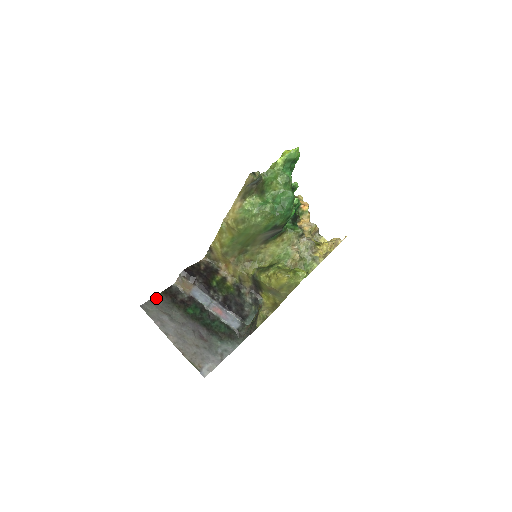
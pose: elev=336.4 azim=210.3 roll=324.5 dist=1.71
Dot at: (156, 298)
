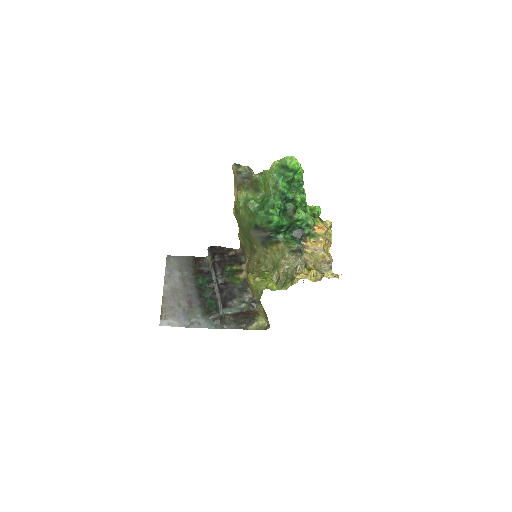
Dot at: (184, 258)
